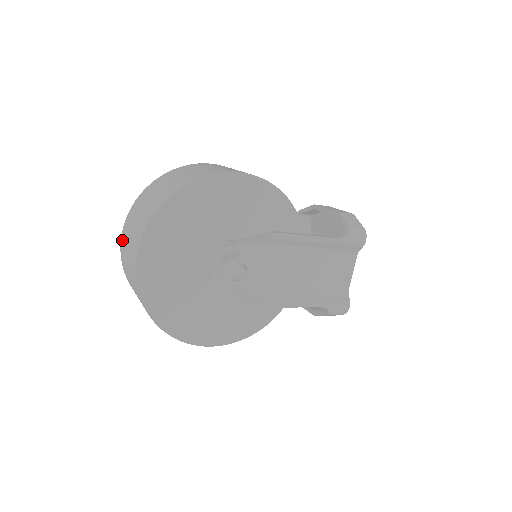
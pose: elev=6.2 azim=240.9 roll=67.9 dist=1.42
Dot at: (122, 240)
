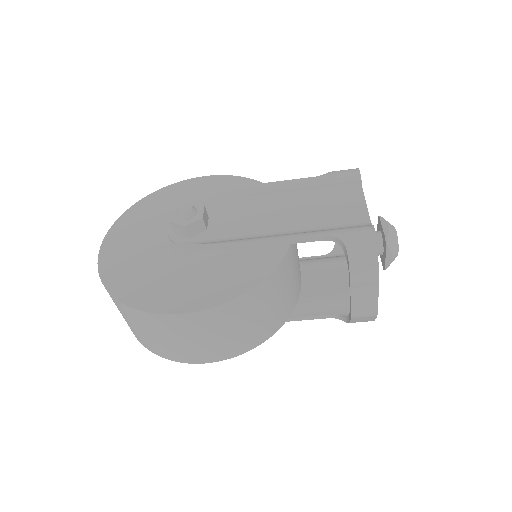
Dot at: occluded
